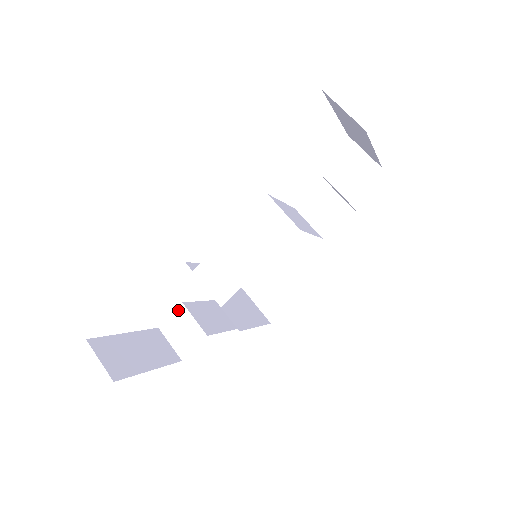
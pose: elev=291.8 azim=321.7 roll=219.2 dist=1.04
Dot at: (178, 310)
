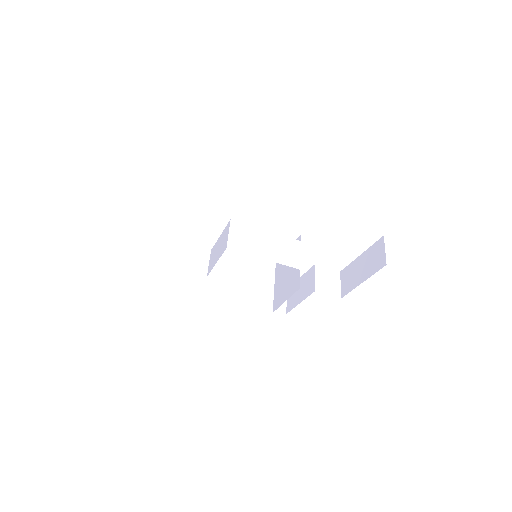
Dot at: (179, 225)
